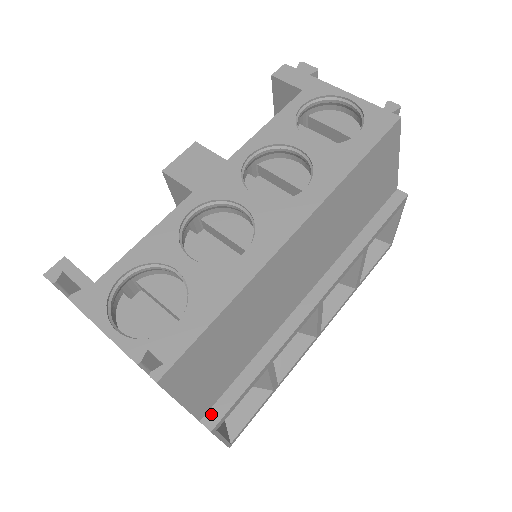
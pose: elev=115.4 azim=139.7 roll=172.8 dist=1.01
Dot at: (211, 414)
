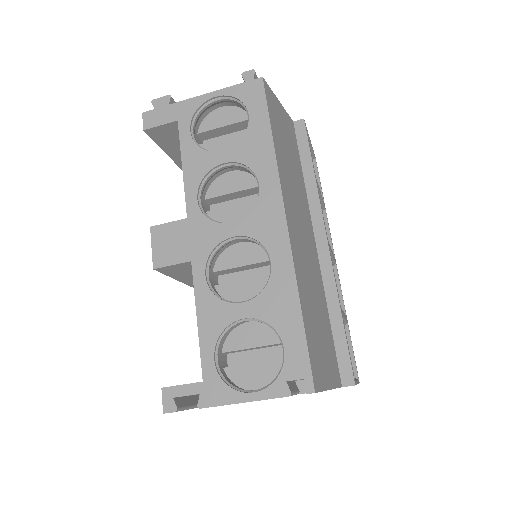
Dot at: (343, 376)
